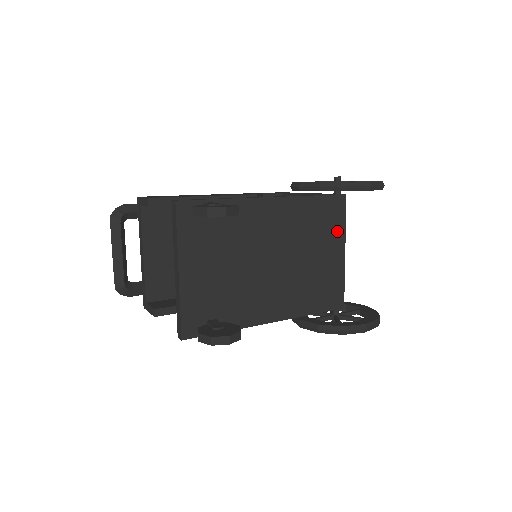
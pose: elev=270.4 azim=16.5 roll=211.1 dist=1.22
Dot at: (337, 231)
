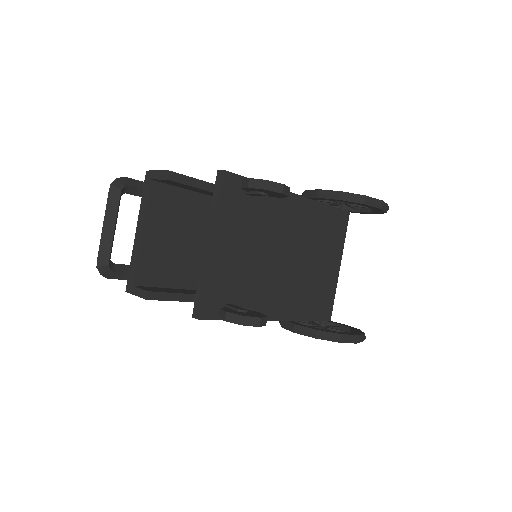
Dot at: (338, 244)
